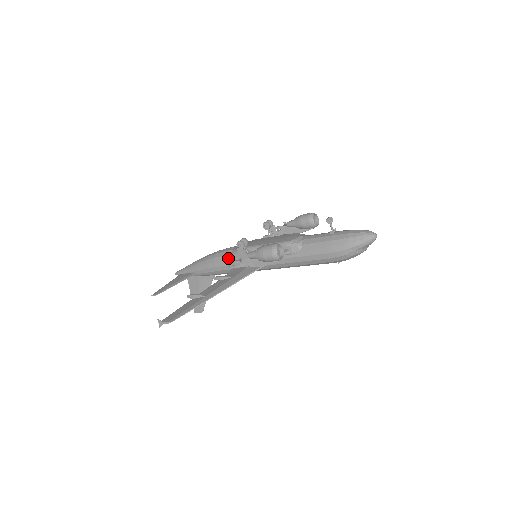
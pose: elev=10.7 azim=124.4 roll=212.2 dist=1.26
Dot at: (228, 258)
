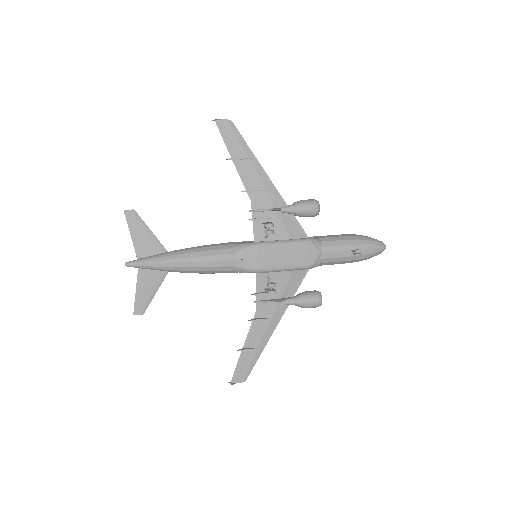
Dot at: occluded
